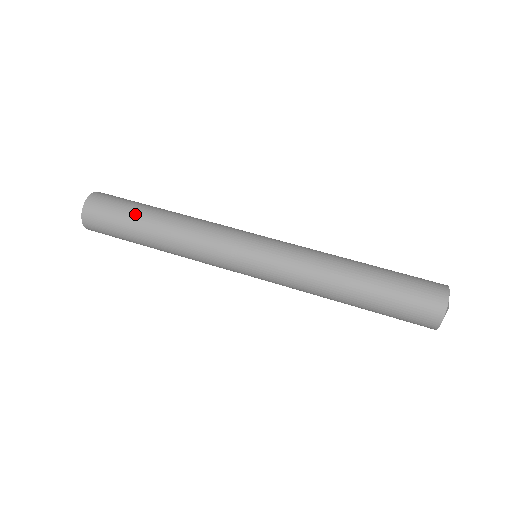
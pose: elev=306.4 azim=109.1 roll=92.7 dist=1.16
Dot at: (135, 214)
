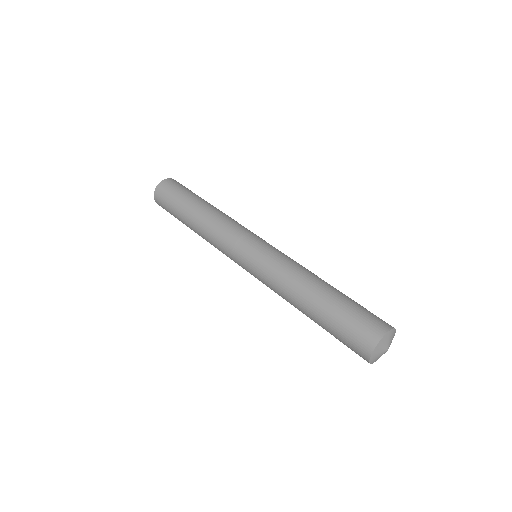
Dot at: (179, 209)
